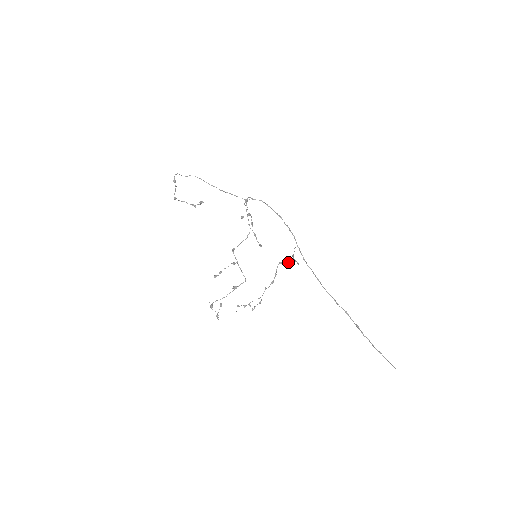
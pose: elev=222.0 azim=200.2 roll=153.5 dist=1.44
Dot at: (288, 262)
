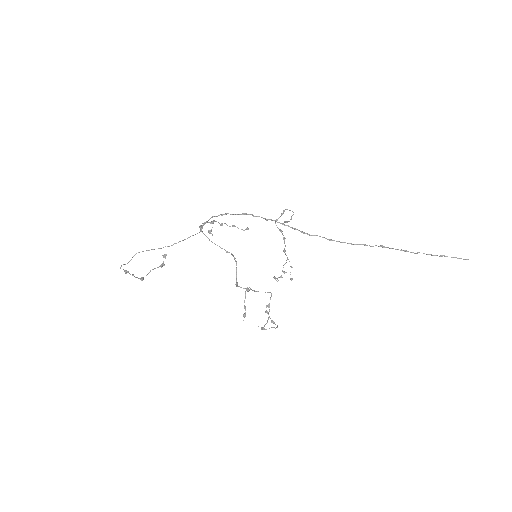
Dot at: occluded
